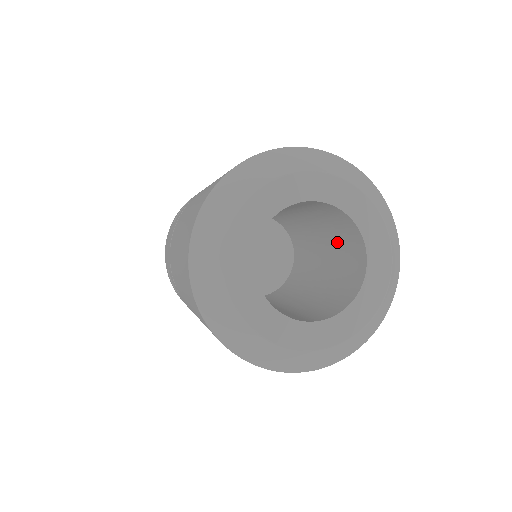
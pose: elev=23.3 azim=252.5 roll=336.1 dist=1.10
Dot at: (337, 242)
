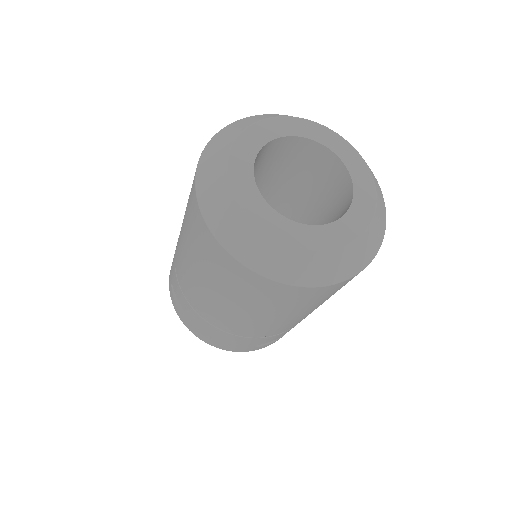
Dot at: (327, 199)
